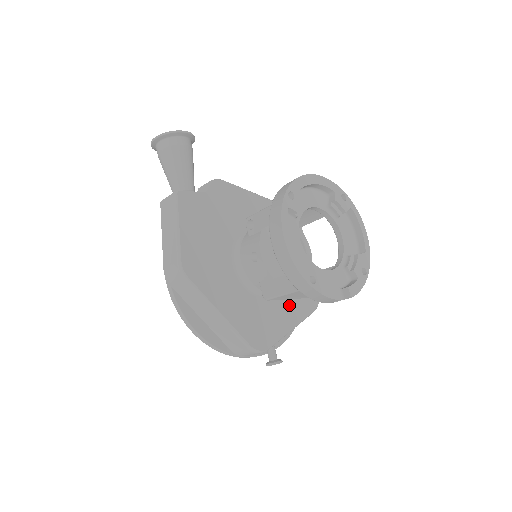
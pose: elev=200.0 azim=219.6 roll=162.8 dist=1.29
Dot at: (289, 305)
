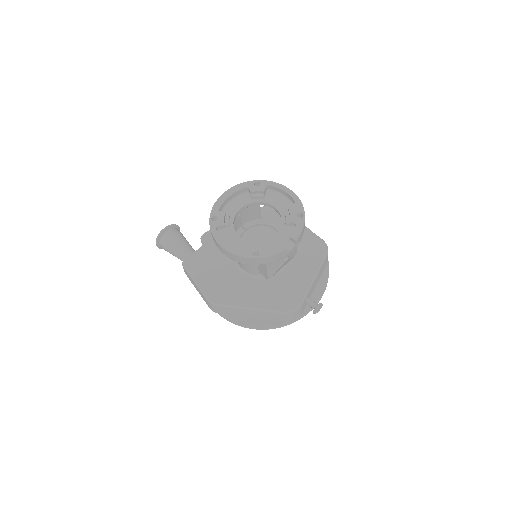
Dot at: (301, 266)
